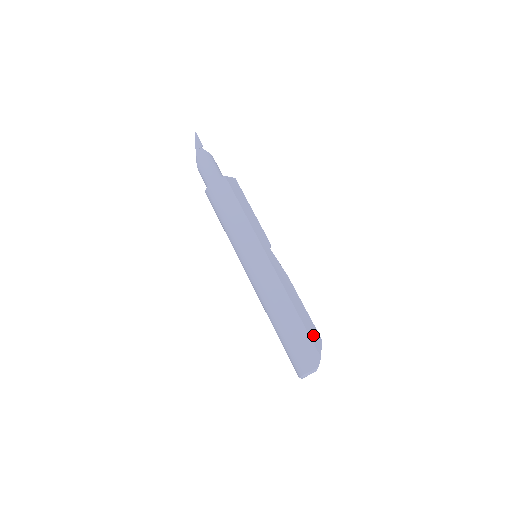
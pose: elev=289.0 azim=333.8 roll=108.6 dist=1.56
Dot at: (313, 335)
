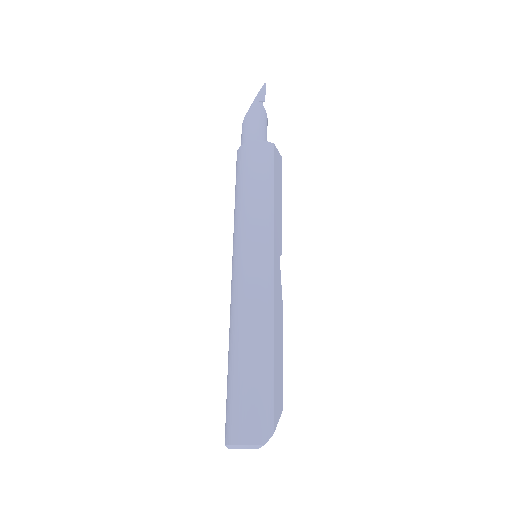
Dot at: (277, 396)
